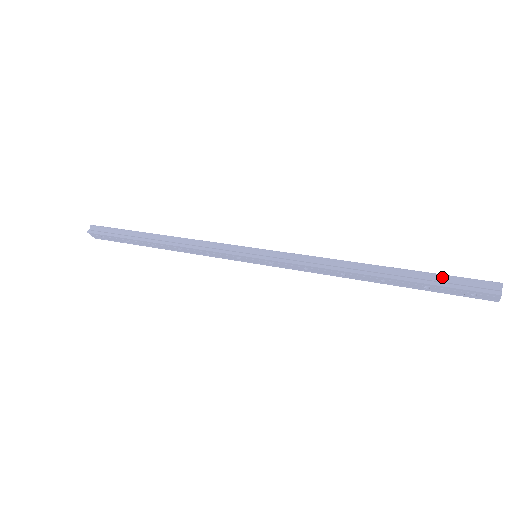
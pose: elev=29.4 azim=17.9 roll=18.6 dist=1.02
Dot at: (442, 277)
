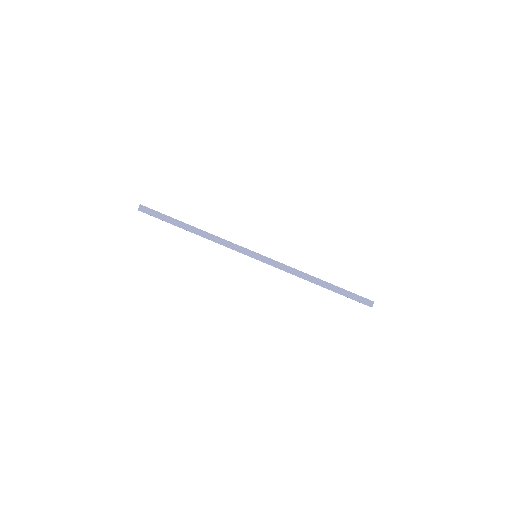
Dot at: (350, 293)
